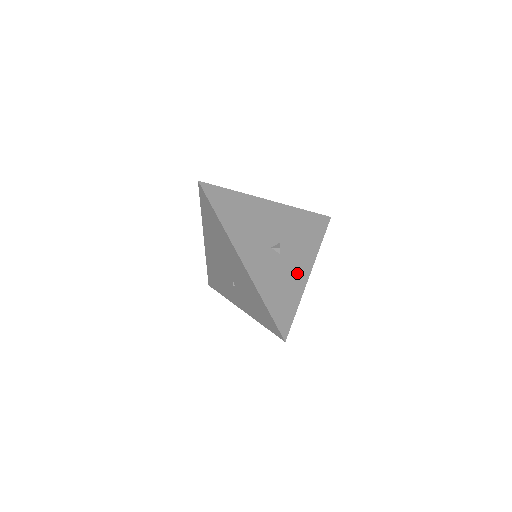
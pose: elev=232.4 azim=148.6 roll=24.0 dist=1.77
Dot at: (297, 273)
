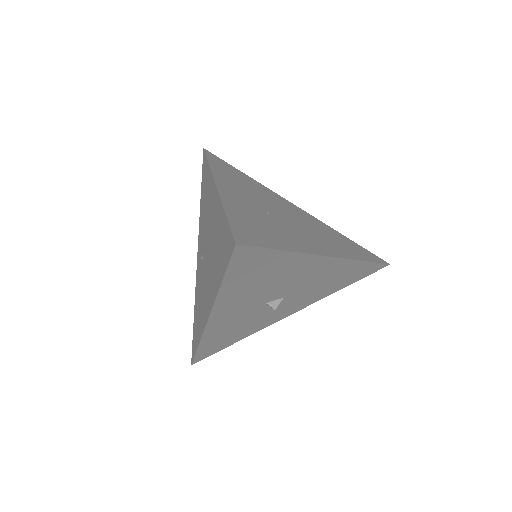
Dot at: (271, 318)
